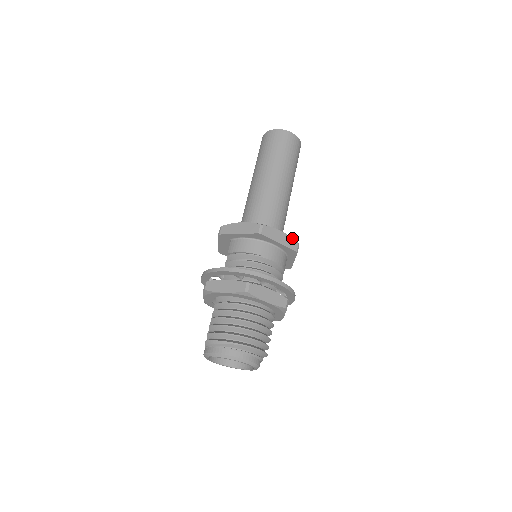
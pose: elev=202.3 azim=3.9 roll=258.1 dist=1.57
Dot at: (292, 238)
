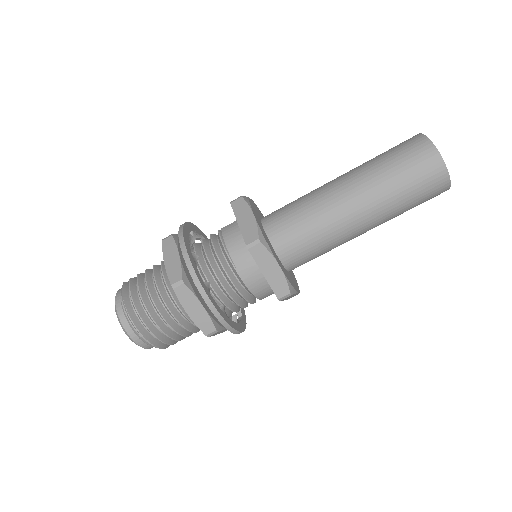
Dot at: (287, 283)
